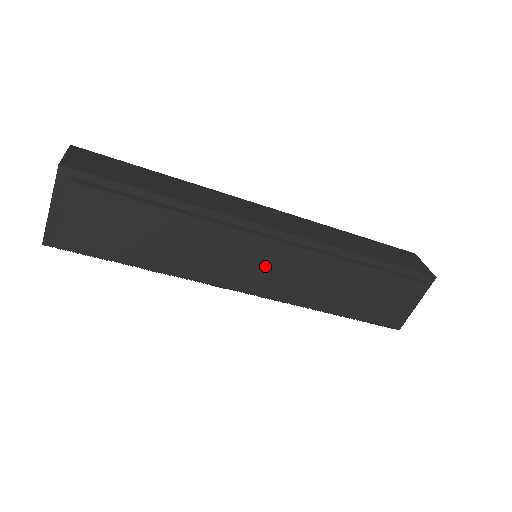
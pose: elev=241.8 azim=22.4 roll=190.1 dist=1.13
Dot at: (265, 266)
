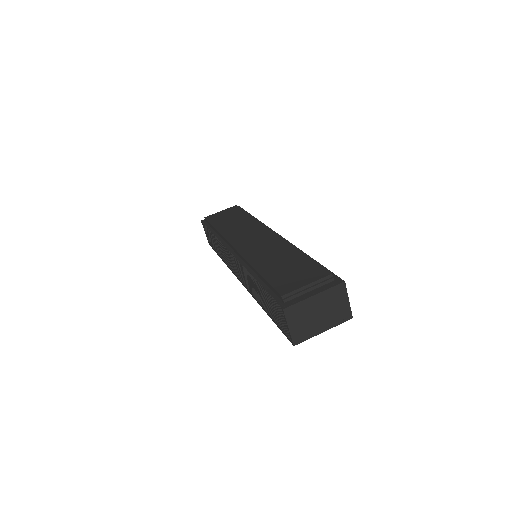
Dot at: (255, 239)
